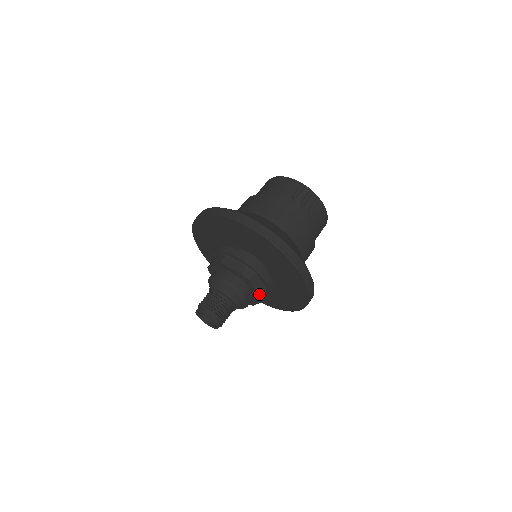
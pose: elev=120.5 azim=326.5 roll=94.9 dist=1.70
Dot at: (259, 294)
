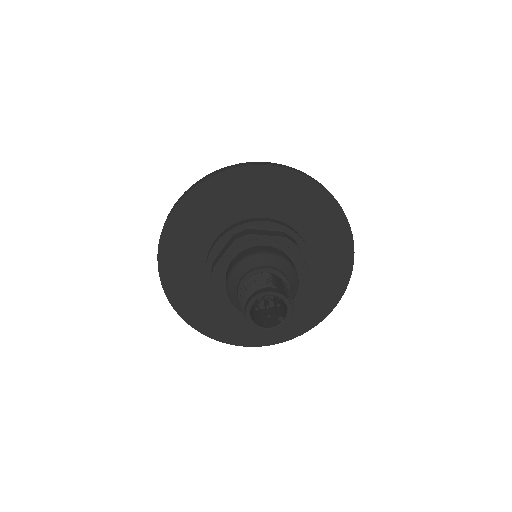
Dot at: (278, 237)
